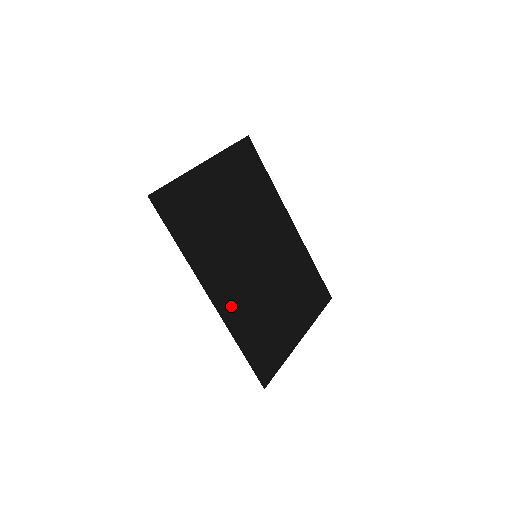
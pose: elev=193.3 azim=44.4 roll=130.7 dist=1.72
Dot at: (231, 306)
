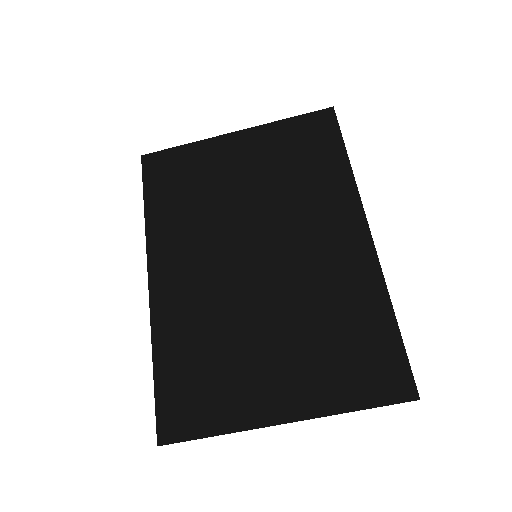
Dot at: (173, 302)
